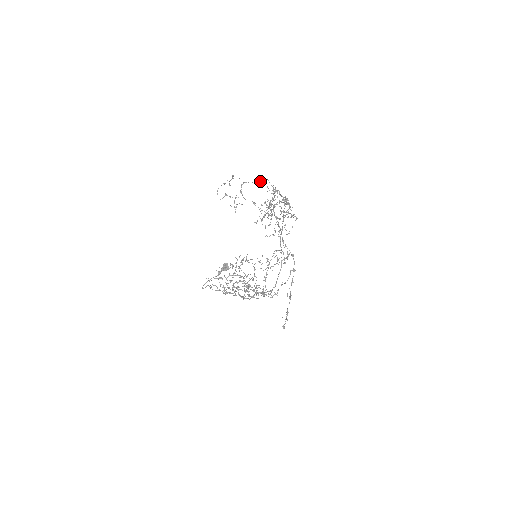
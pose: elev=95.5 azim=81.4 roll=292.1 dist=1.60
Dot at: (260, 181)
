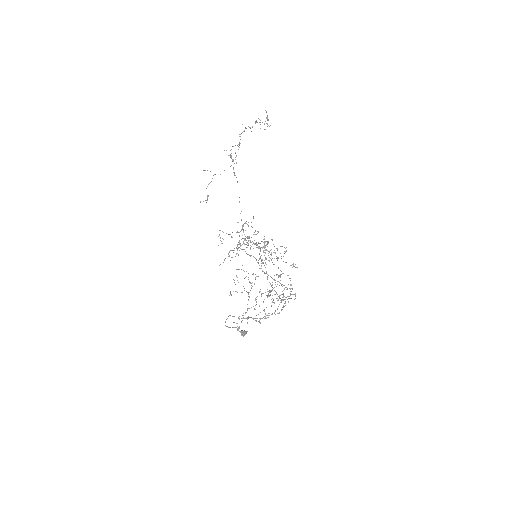
Dot at: occluded
